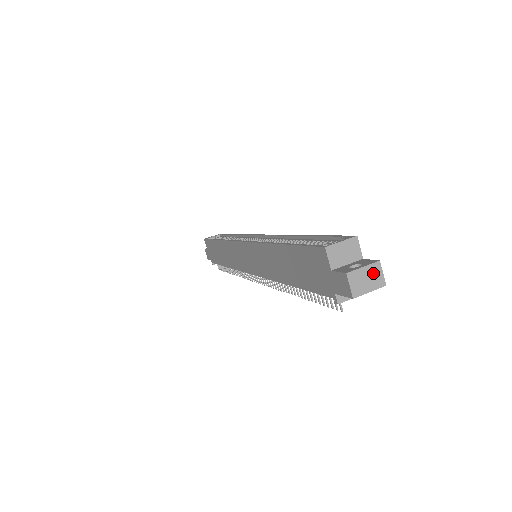
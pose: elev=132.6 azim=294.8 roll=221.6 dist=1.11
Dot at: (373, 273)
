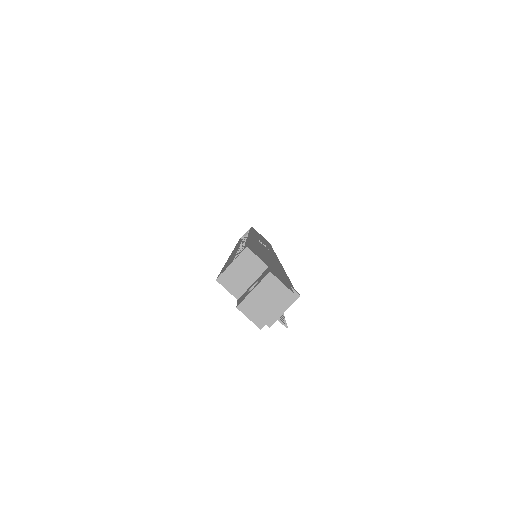
Dot at: (269, 289)
